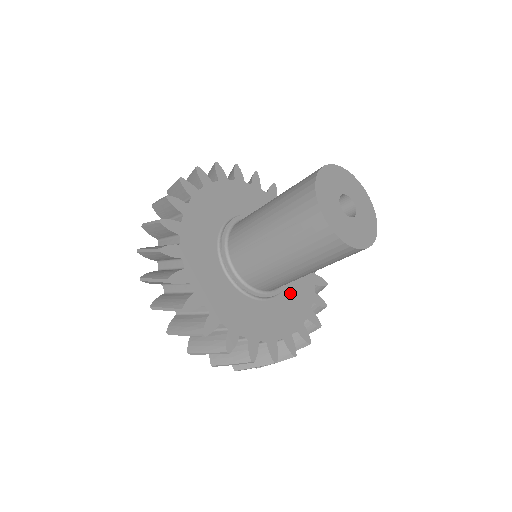
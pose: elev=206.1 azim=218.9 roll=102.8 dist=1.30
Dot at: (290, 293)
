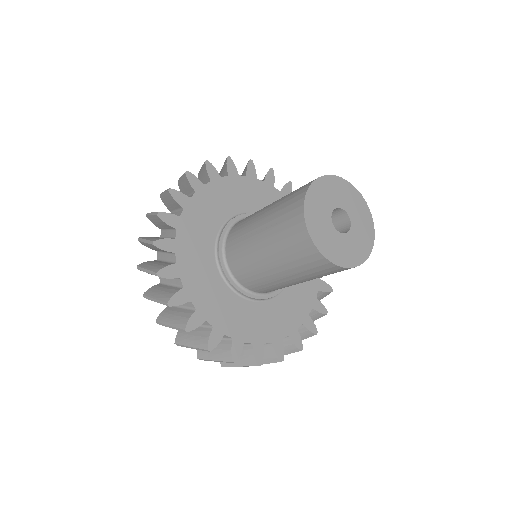
Dot at: (280, 304)
